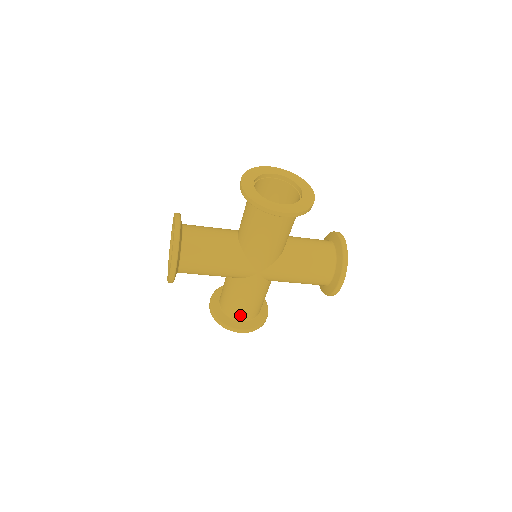
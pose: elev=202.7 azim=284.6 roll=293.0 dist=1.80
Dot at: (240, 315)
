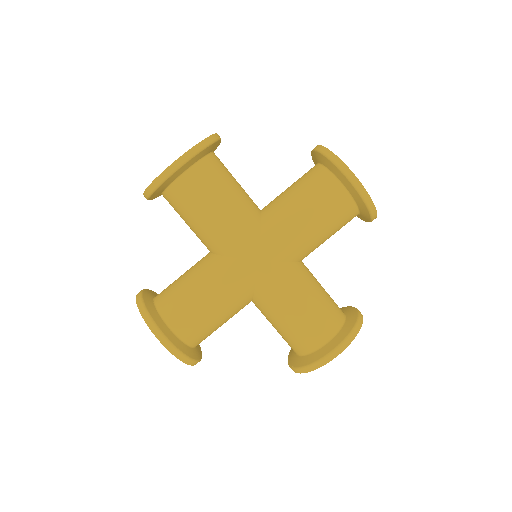
Dot at: (179, 318)
